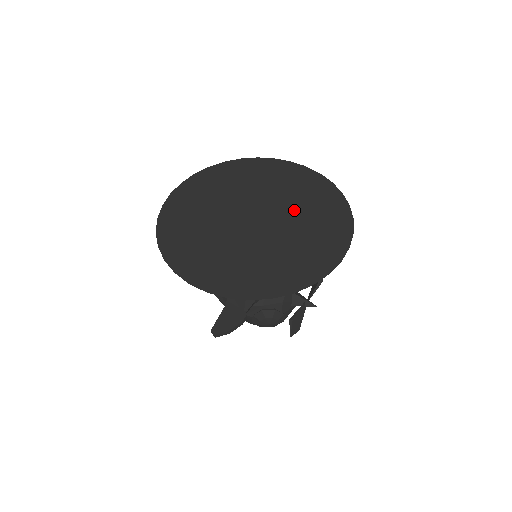
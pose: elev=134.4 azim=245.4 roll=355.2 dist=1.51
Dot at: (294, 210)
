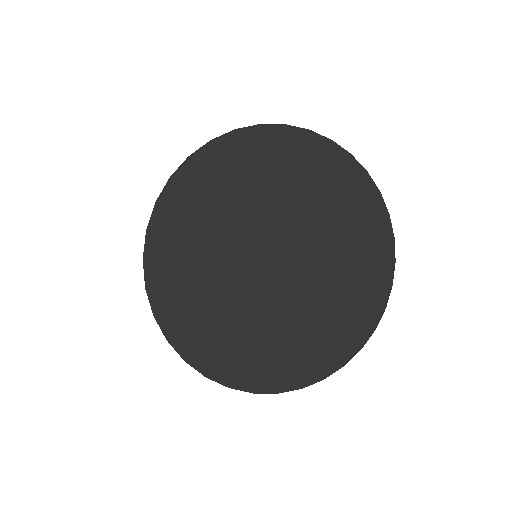
Dot at: (320, 296)
